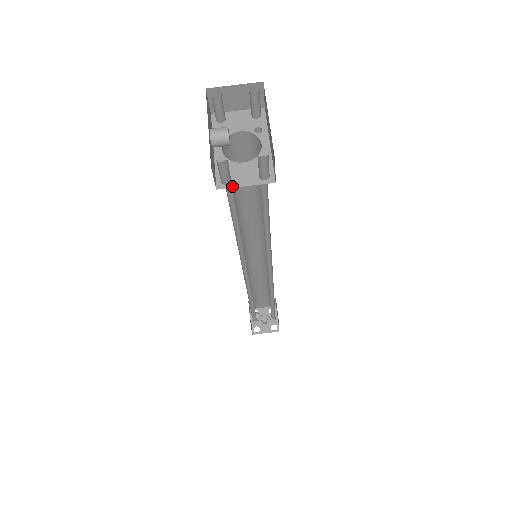
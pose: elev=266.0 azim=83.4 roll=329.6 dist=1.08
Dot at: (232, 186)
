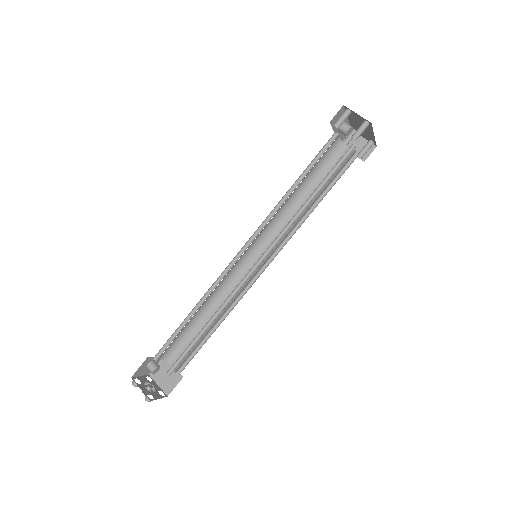
Dot at: (337, 127)
